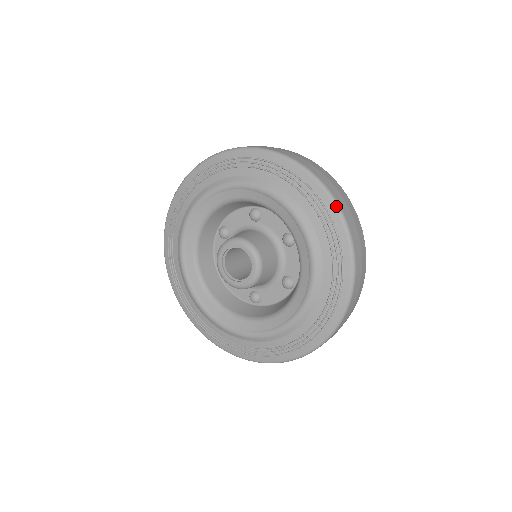
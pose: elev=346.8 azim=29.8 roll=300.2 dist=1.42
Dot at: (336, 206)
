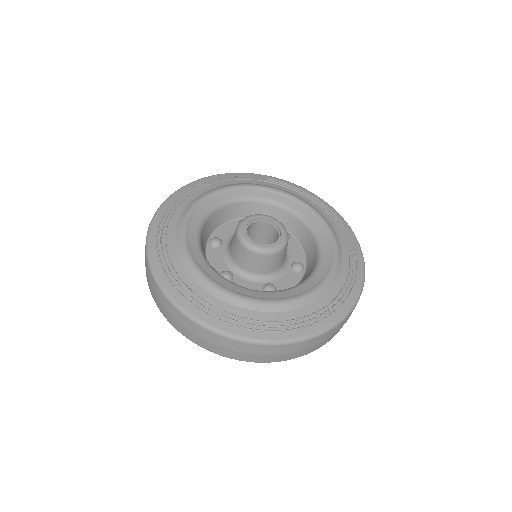
Dot at: (364, 271)
